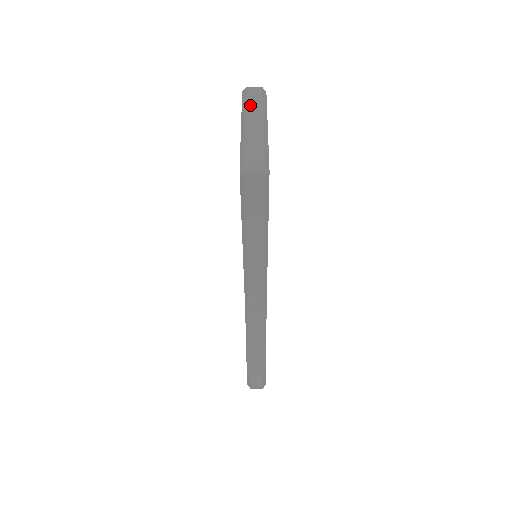
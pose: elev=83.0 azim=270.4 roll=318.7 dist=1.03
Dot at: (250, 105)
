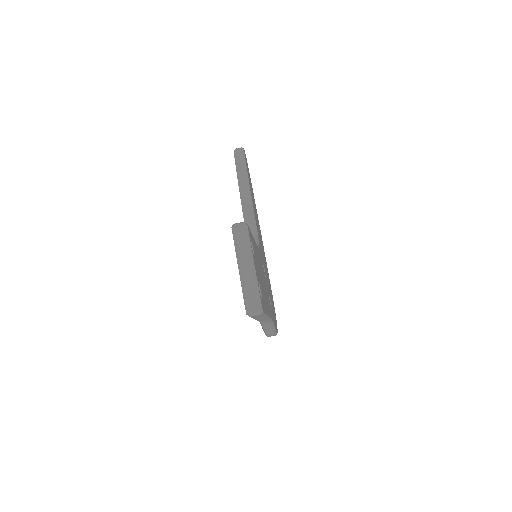
Dot at: (240, 248)
